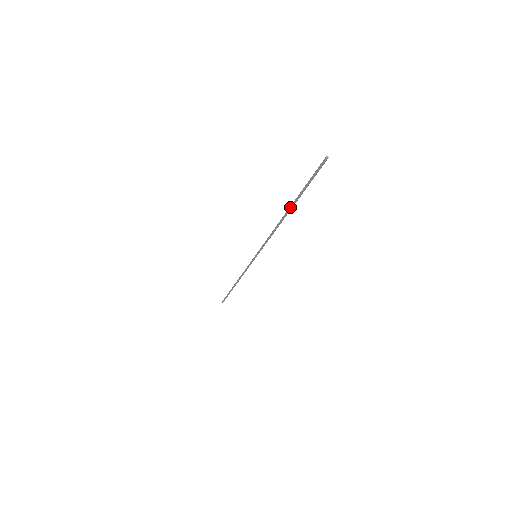
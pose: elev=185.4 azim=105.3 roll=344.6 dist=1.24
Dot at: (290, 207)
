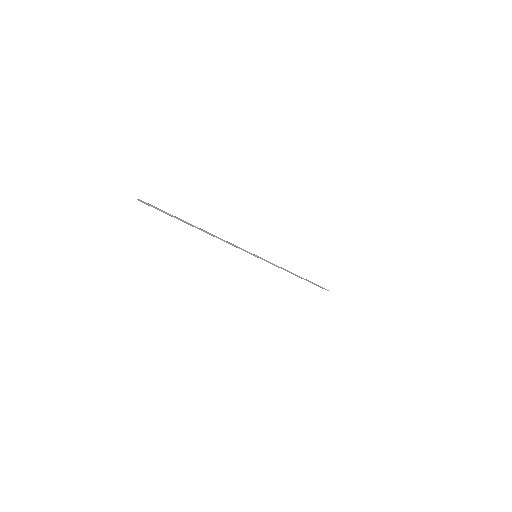
Dot at: occluded
